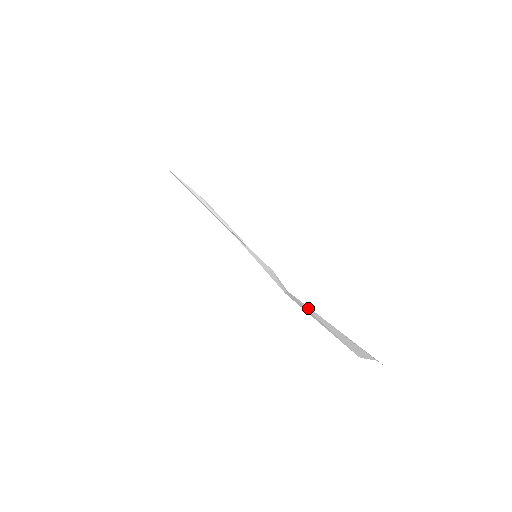
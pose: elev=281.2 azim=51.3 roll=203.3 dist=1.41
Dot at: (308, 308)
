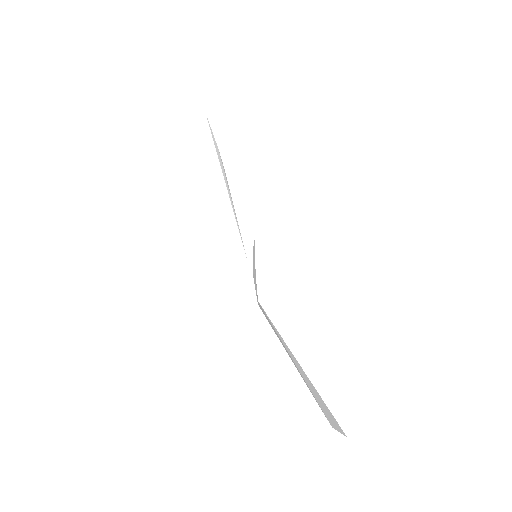
Dot at: (279, 334)
